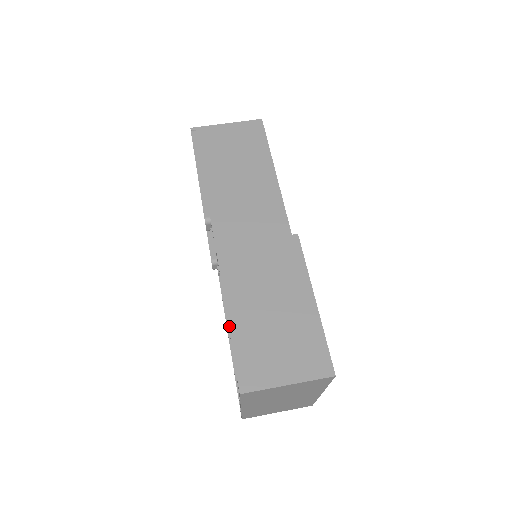
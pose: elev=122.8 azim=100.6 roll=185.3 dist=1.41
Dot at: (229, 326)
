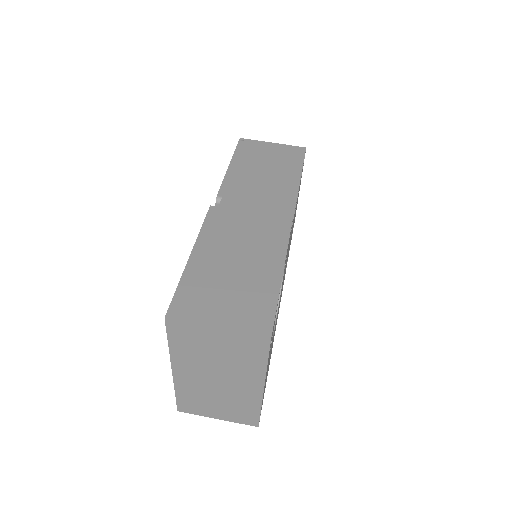
Dot at: (187, 263)
